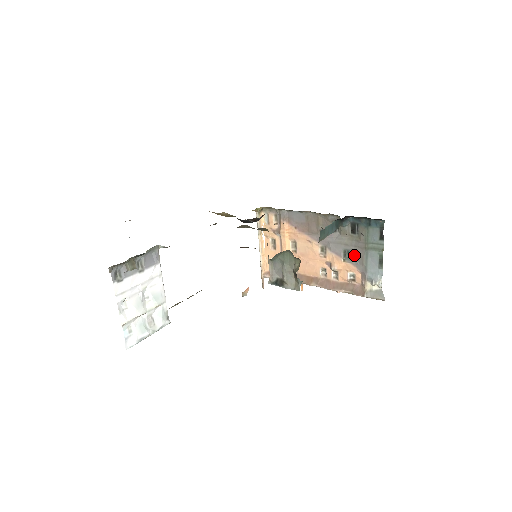
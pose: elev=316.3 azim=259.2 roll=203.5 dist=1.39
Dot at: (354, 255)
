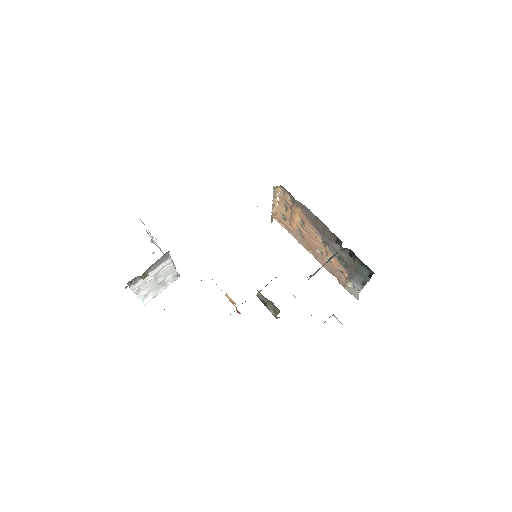
Dot at: (346, 265)
